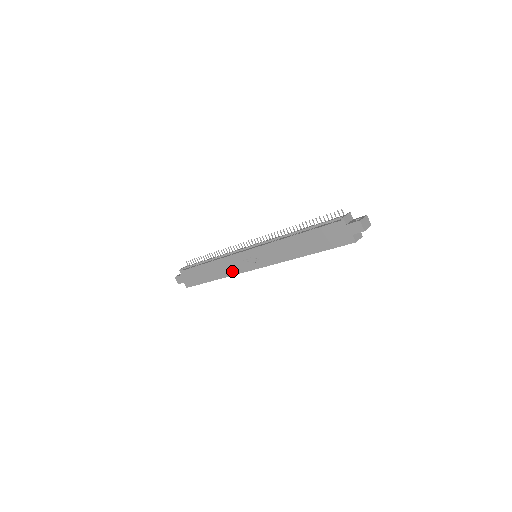
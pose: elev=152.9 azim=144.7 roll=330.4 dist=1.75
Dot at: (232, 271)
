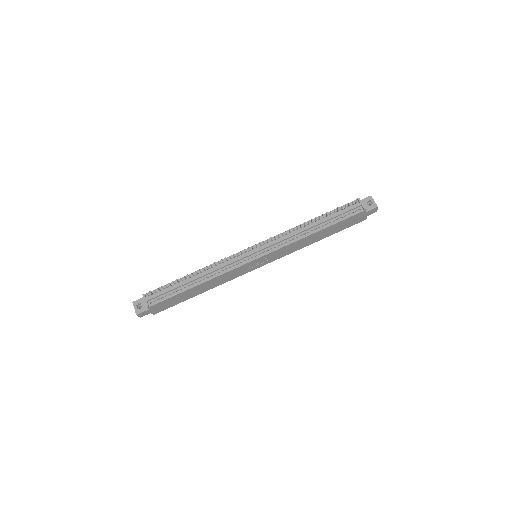
Dot at: (229, 279)
